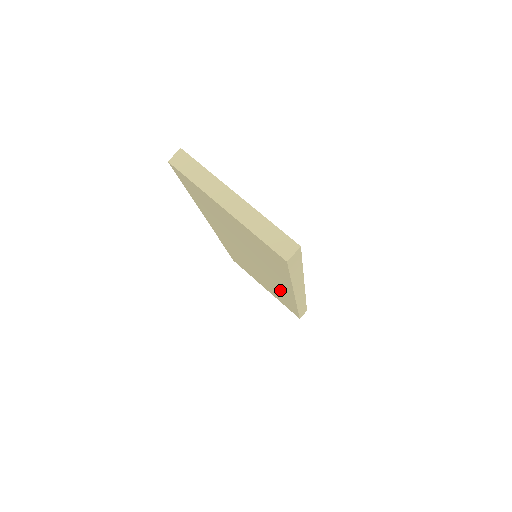
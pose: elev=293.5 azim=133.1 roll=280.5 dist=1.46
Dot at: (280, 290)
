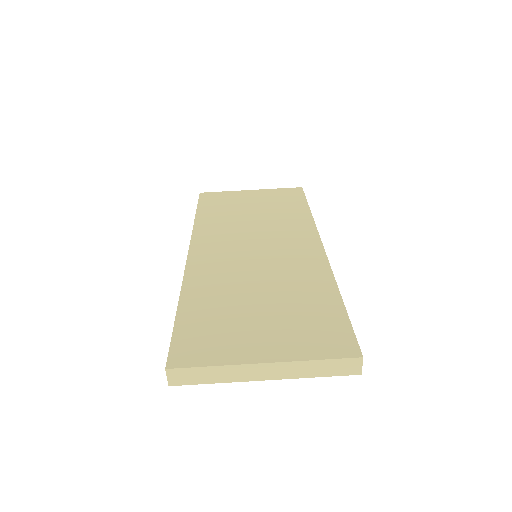
Dot at: occluded
